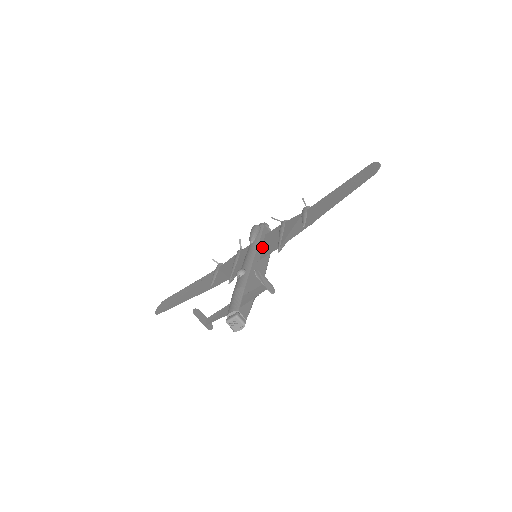
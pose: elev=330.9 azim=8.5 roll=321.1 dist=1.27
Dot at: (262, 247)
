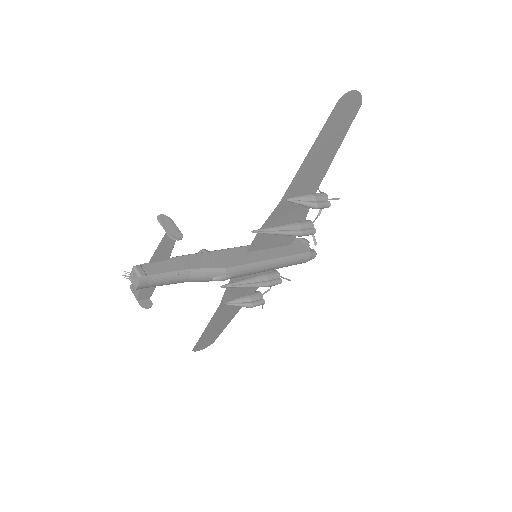
Dot at: (267, 247)
